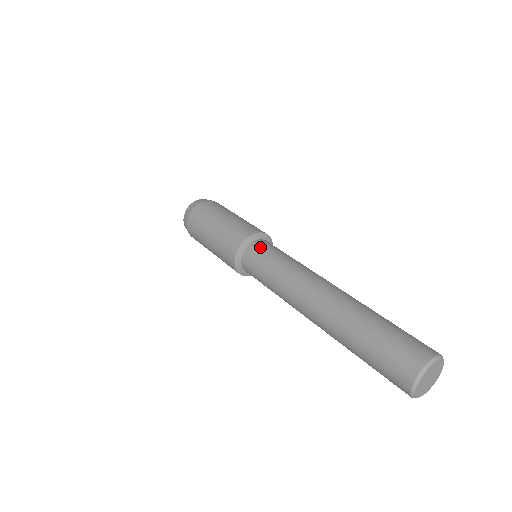
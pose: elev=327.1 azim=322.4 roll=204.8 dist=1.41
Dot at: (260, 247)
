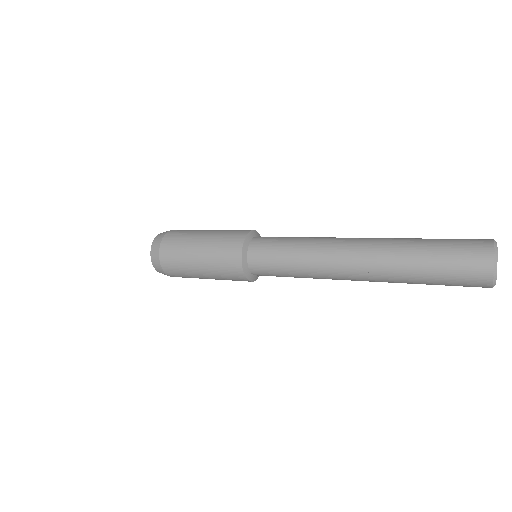
Dot at: occluded
